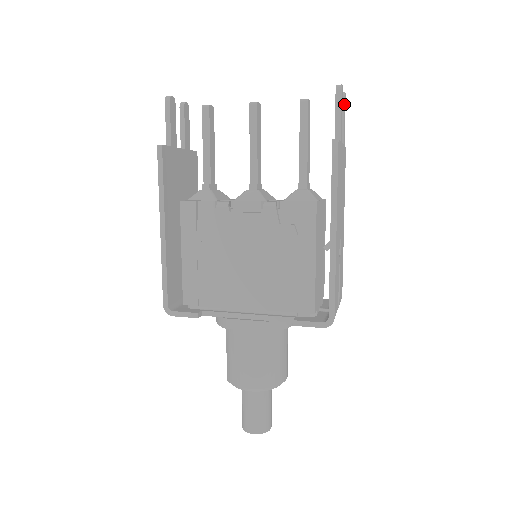
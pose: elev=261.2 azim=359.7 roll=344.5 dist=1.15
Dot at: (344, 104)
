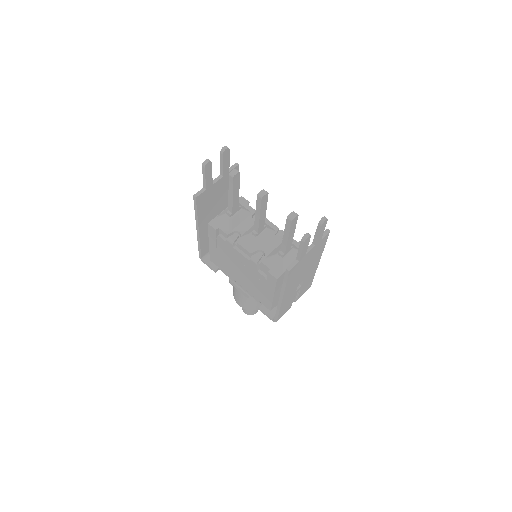
Dot at: (320, 229)
